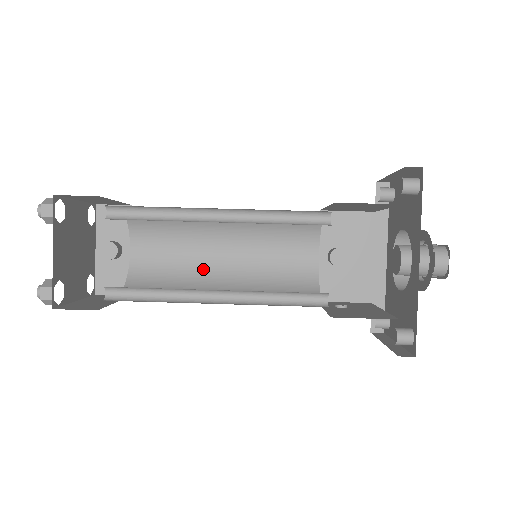
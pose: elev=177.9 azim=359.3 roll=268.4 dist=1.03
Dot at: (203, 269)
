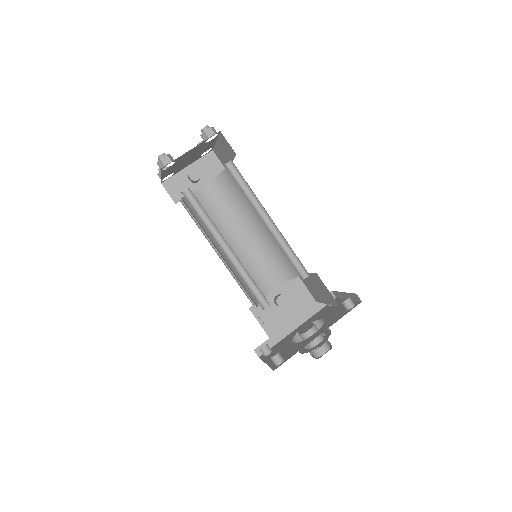
Dot at: (222, 234)
